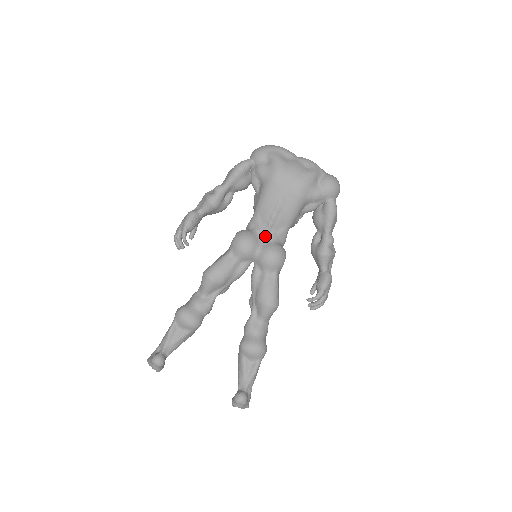
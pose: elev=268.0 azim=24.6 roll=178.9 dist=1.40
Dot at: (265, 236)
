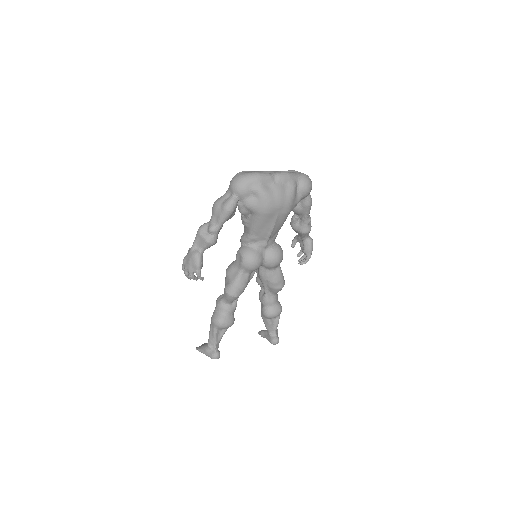
Dot at: (265, 247)
